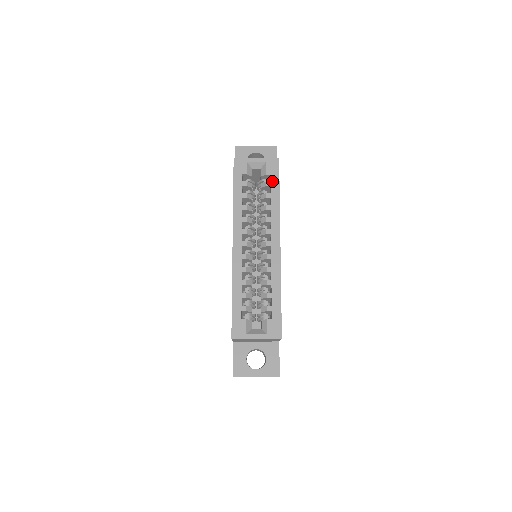
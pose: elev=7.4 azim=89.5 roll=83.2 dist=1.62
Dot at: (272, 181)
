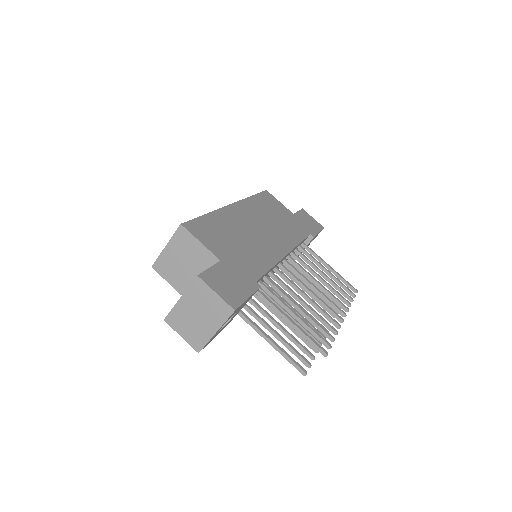
Dot at: occluded
